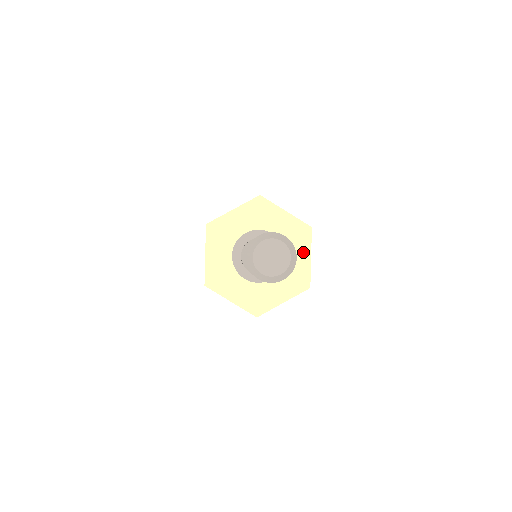
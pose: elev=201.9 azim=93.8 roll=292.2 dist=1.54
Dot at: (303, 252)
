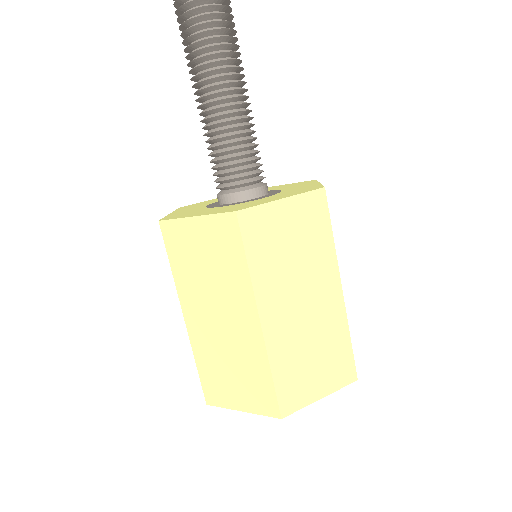
Dot at: (307, 185)
